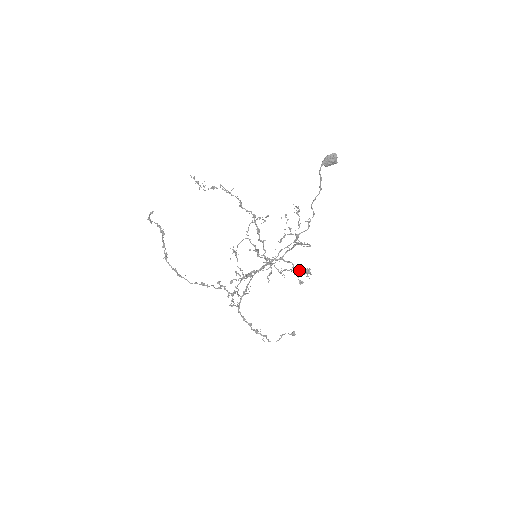
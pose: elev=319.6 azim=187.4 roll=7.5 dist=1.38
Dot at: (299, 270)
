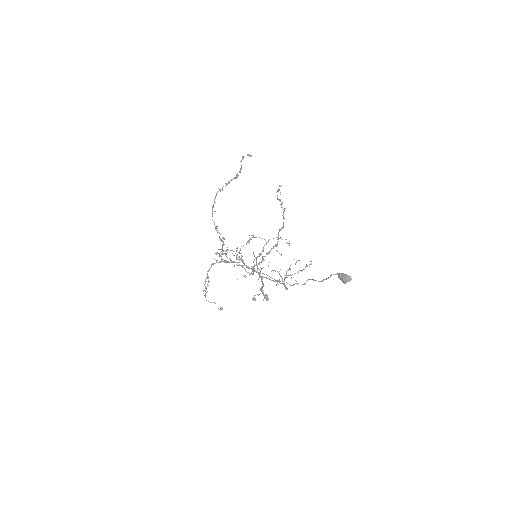
Dot at: (262, 293)
